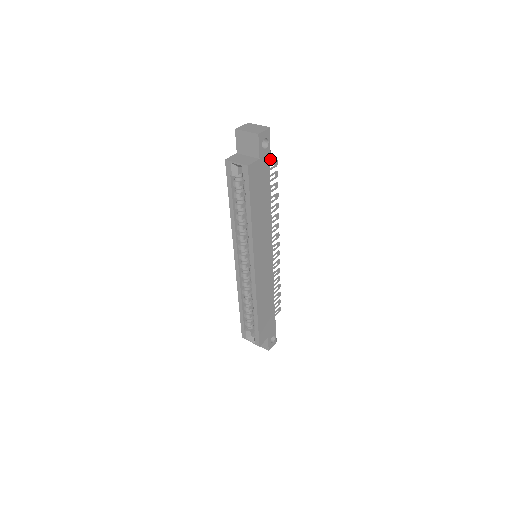
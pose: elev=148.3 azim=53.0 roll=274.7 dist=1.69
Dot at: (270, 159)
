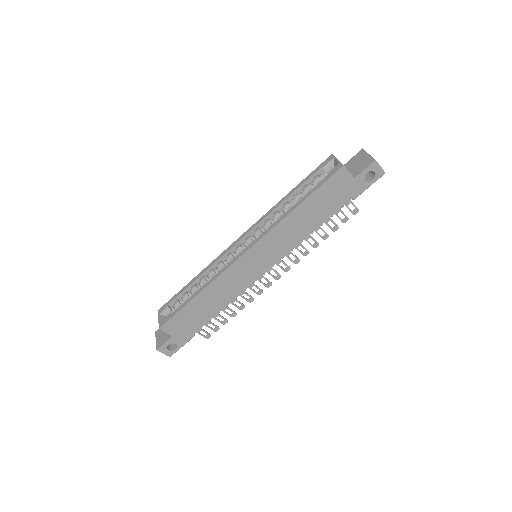
Dot at: (358, 195)
